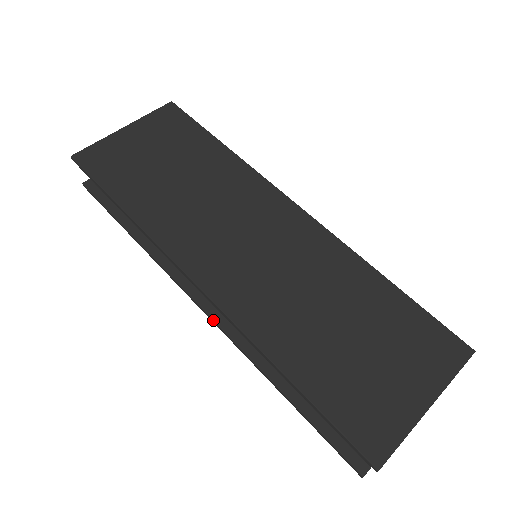
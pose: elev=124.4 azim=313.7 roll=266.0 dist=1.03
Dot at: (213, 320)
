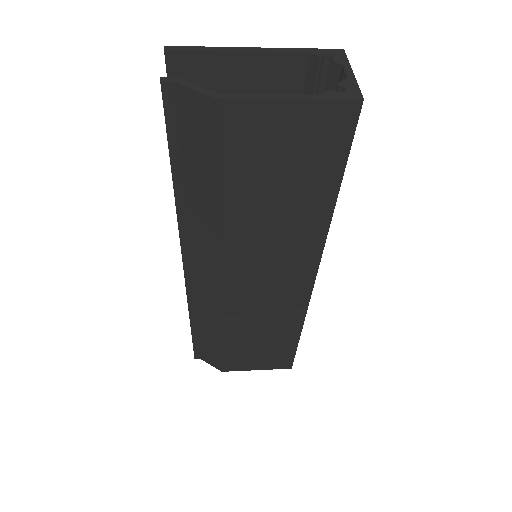
Dot at: (182, 252)
